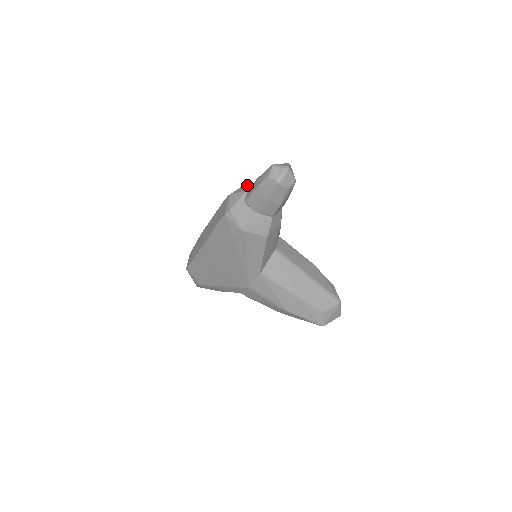
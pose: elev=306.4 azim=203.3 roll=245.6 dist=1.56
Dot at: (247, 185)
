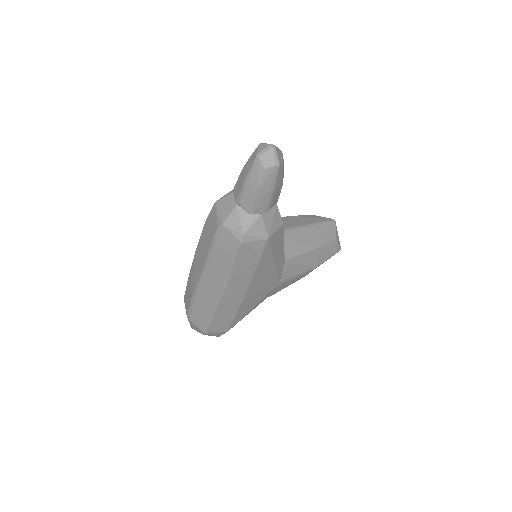
Dot at: (223, 202)
